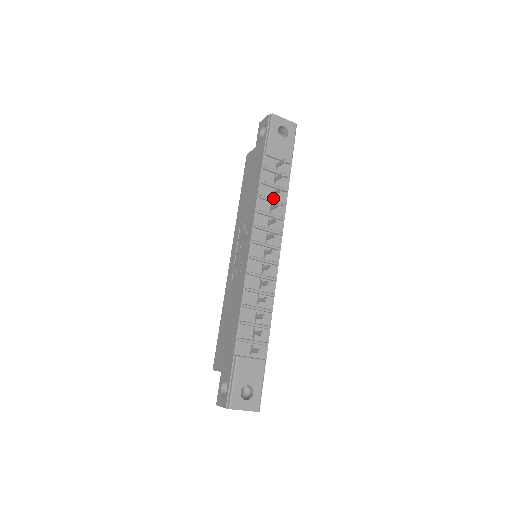
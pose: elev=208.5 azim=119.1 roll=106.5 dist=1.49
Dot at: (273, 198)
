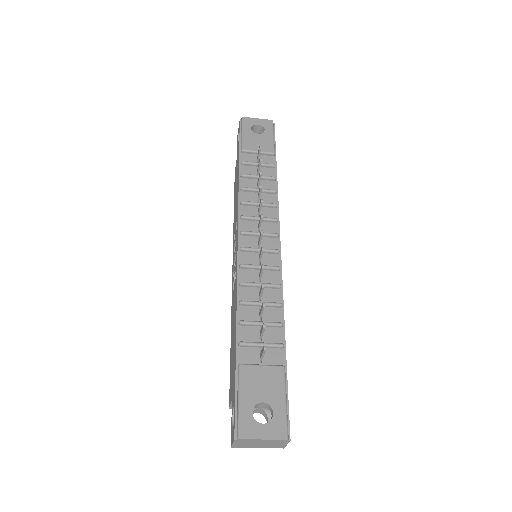
Dot at: occluded
